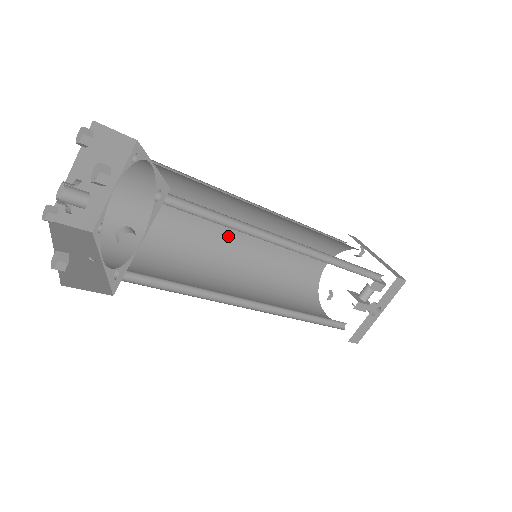
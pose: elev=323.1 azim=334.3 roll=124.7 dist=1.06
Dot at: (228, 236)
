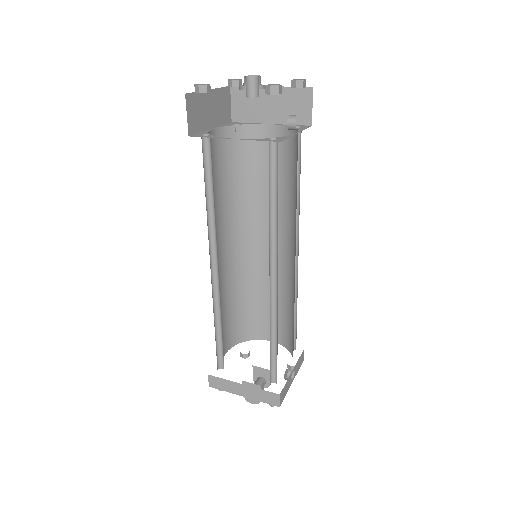
Dot at: (218, 246)
